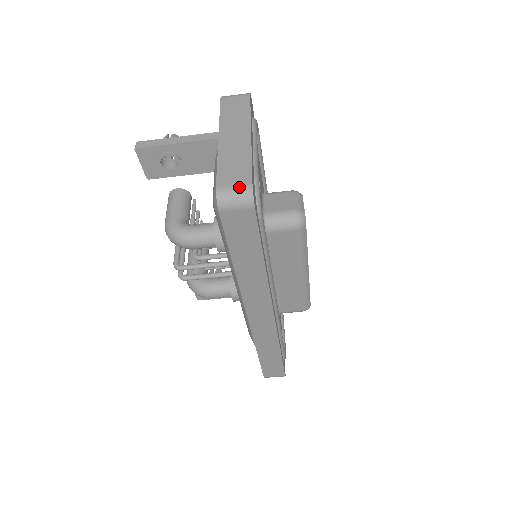
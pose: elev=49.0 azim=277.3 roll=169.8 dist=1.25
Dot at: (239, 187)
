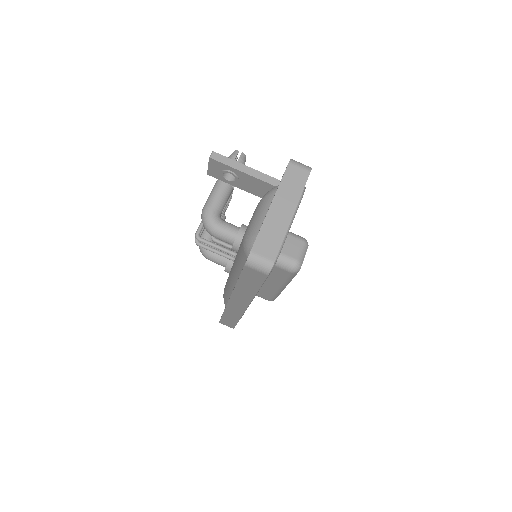
Dot at: (265, 259)
